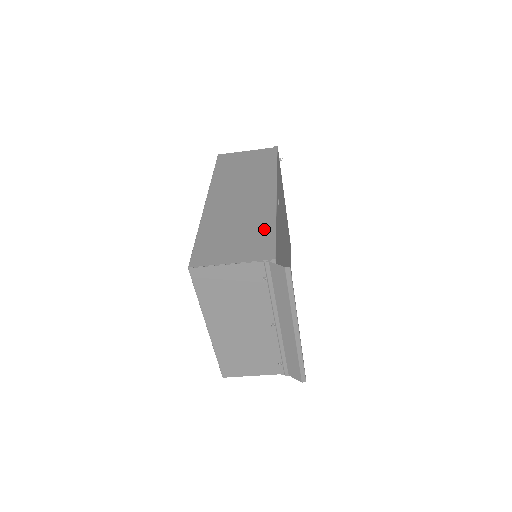
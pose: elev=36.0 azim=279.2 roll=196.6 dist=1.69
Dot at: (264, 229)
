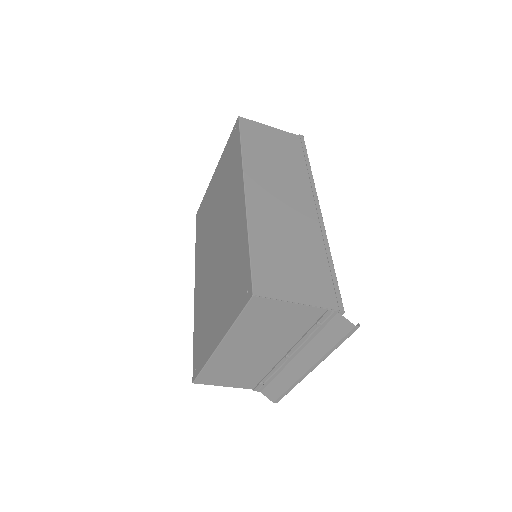
Dot at: (321, 261)
